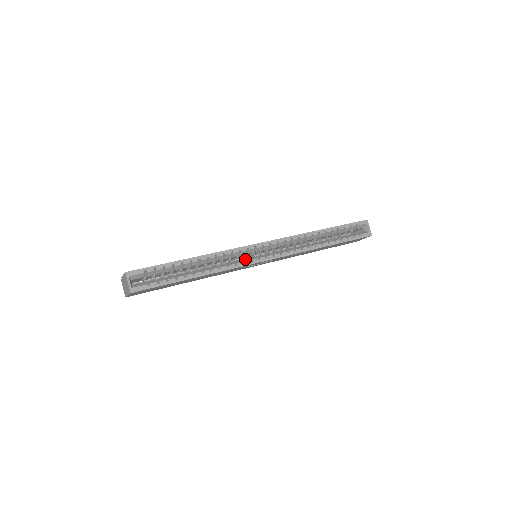
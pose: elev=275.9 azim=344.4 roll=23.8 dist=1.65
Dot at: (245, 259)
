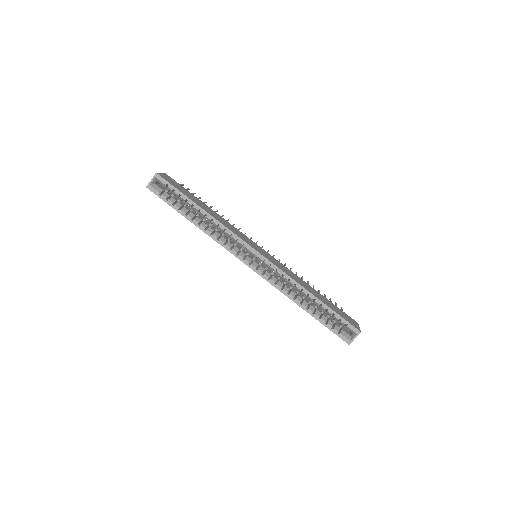
Dot at: (237, 249)
